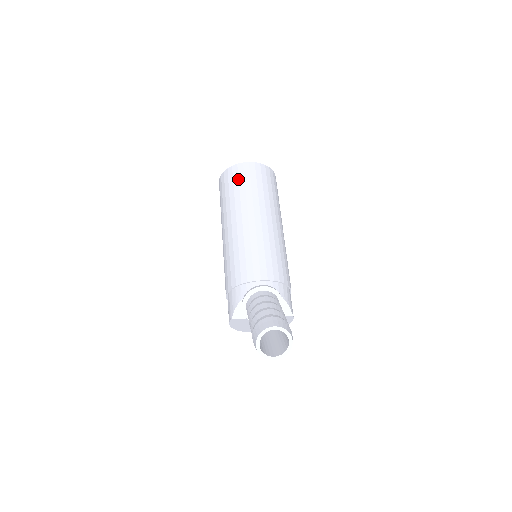
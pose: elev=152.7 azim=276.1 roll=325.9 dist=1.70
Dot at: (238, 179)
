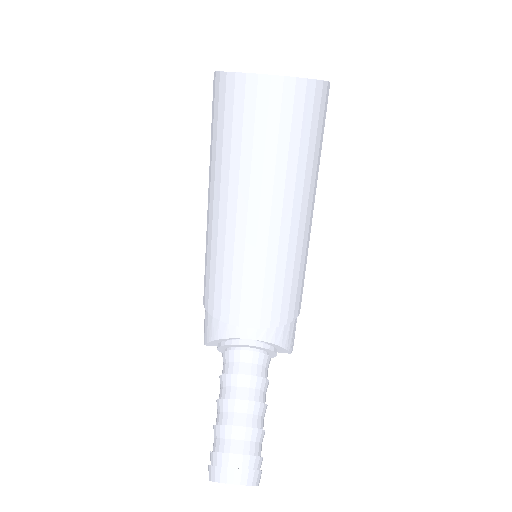
Dot at: (242, 117)
